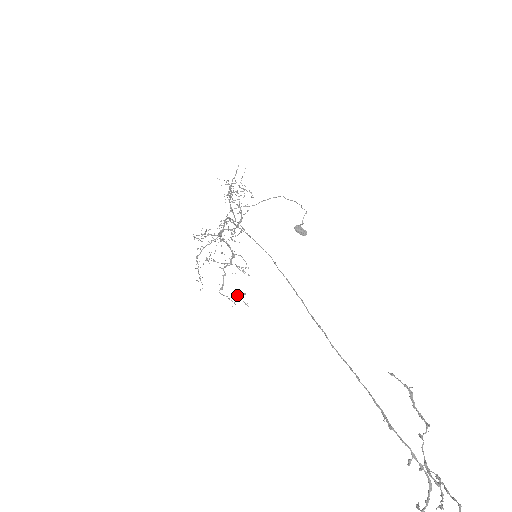
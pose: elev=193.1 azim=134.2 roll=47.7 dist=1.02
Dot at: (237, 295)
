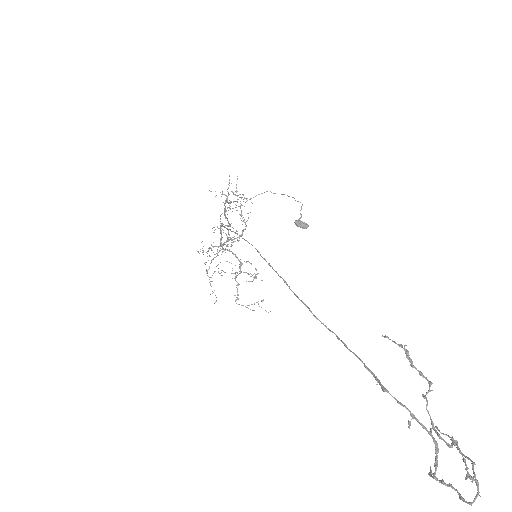
Dot at: occluded
